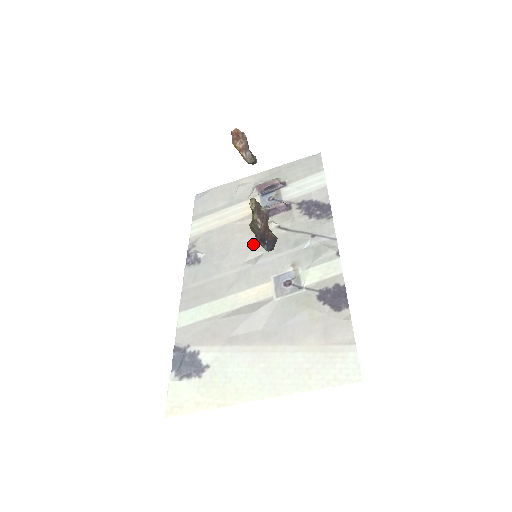
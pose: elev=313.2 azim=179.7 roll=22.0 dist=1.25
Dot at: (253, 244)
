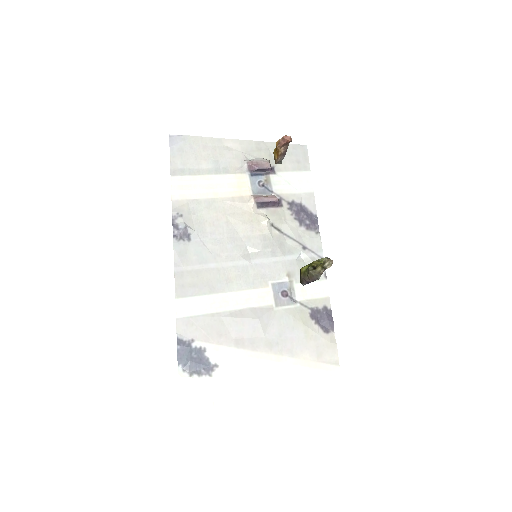
Dot at: (248, 237)
